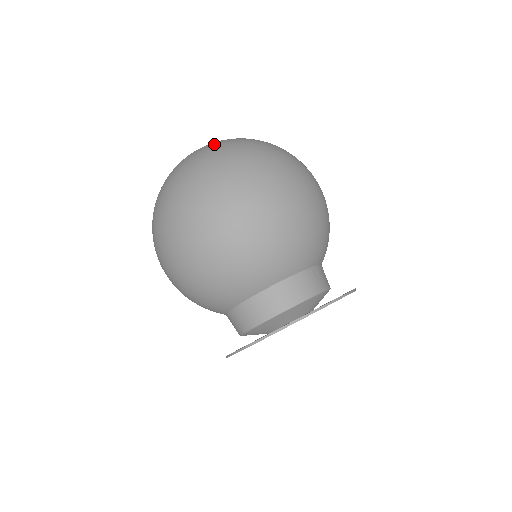
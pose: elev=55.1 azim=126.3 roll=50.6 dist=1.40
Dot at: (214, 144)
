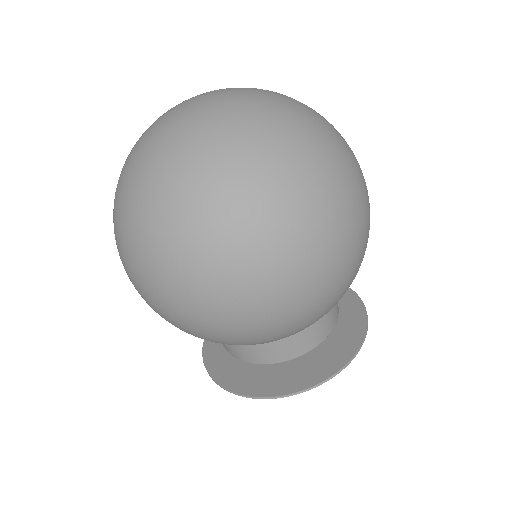
Dot at: (249, 134)
